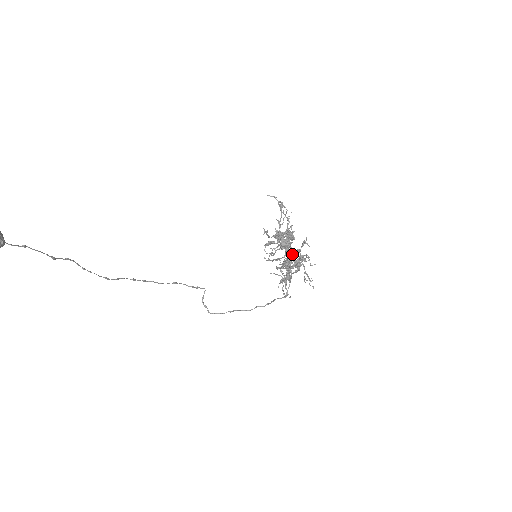
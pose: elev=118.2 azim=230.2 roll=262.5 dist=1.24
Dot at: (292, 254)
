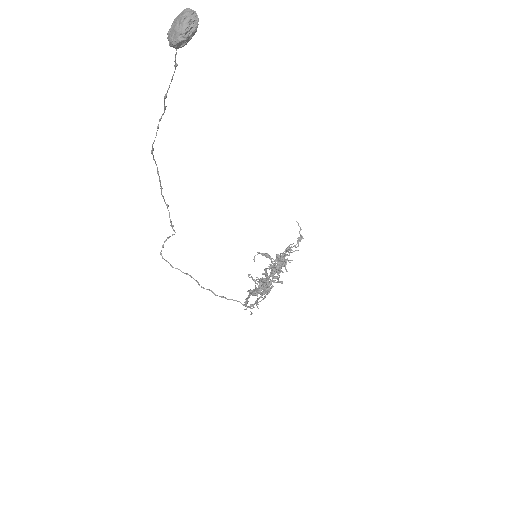
Dot at: (275, 280)
